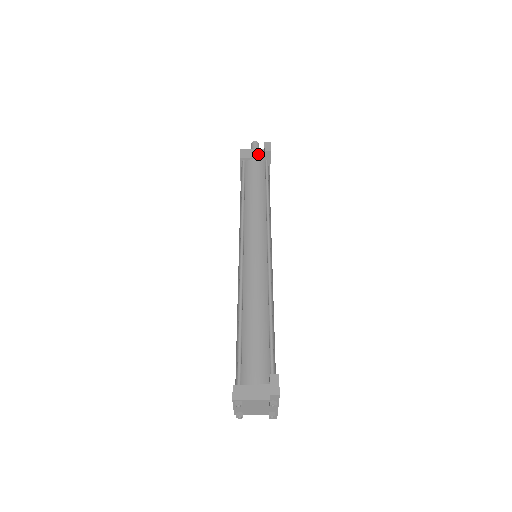
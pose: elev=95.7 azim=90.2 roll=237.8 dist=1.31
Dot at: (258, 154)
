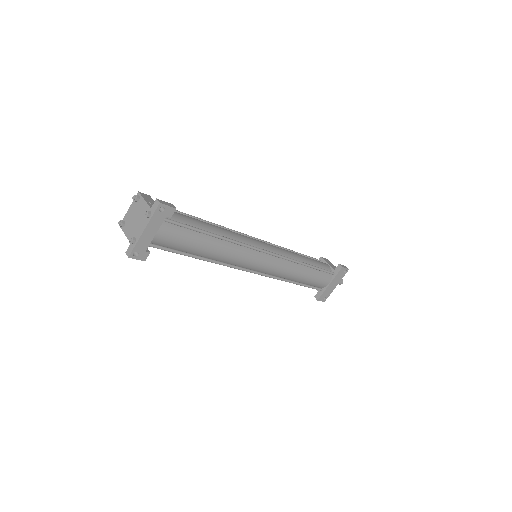
Dot at: (334, 267)
